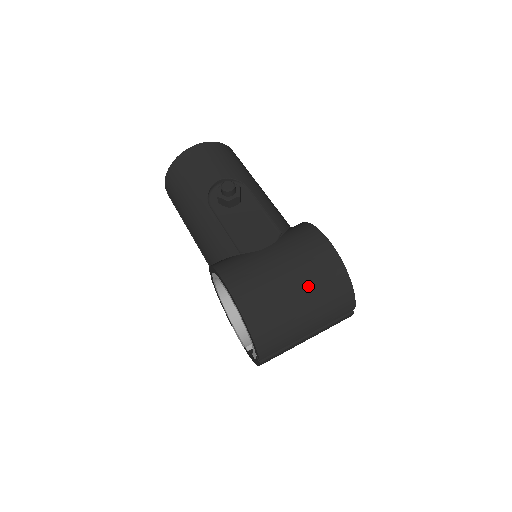
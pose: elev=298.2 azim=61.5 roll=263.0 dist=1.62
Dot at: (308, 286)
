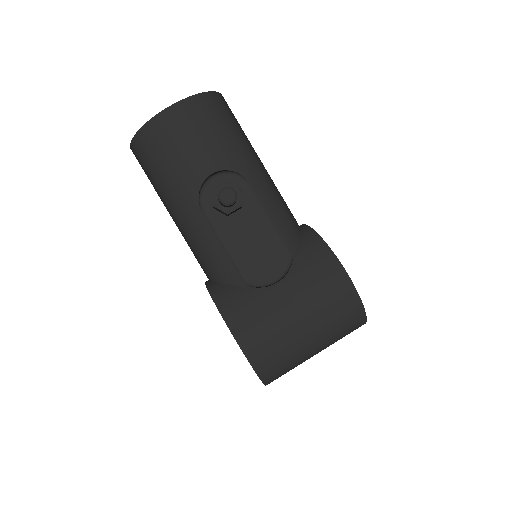
Dot at: (323, 331)
